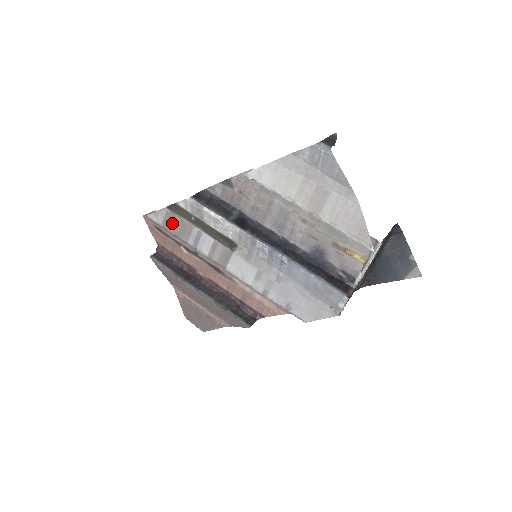
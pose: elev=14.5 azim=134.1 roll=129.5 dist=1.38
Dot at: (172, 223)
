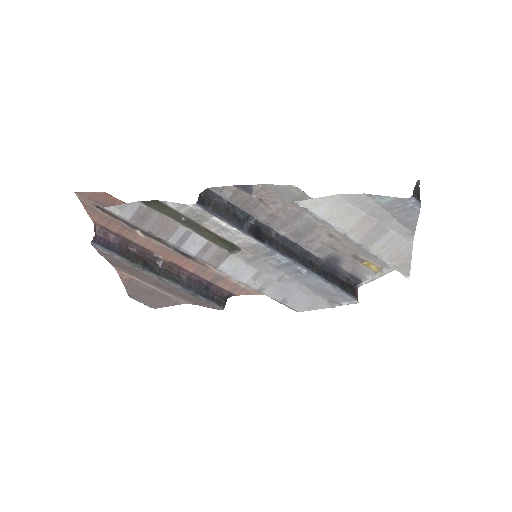
Dot at: (147, 220)
